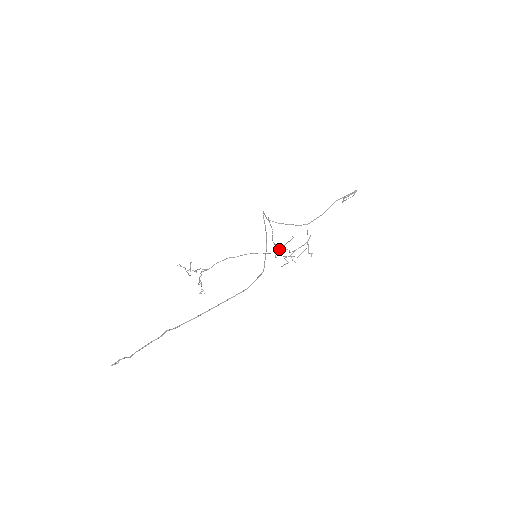
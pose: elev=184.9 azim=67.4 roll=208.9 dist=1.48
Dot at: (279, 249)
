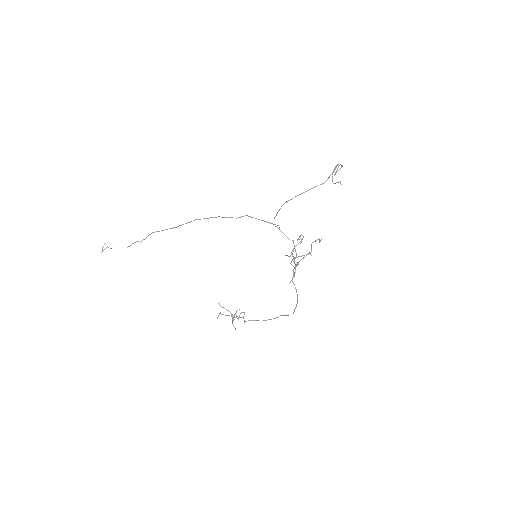
Dot at: occluded
